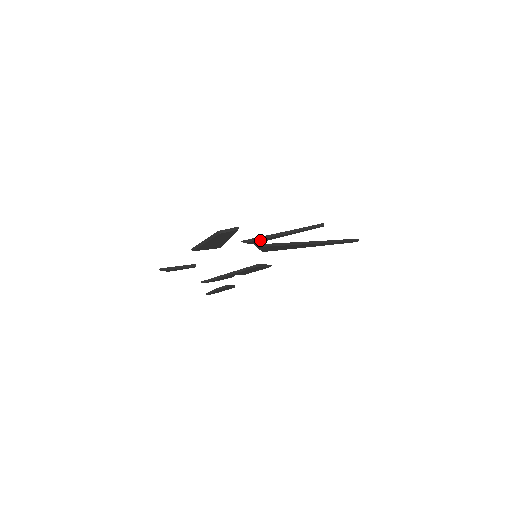
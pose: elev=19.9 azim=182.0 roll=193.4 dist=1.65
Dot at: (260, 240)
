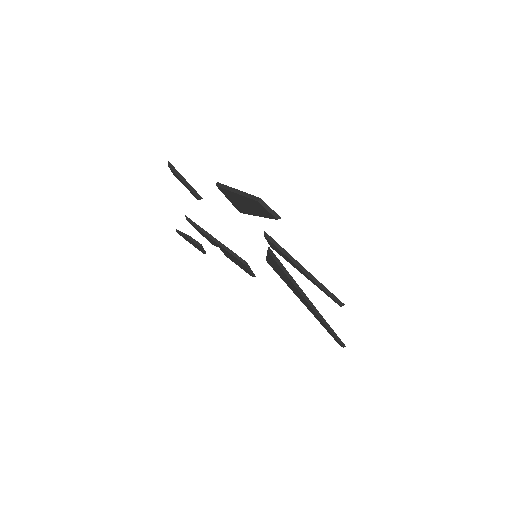
Dot at: (279, 250)
